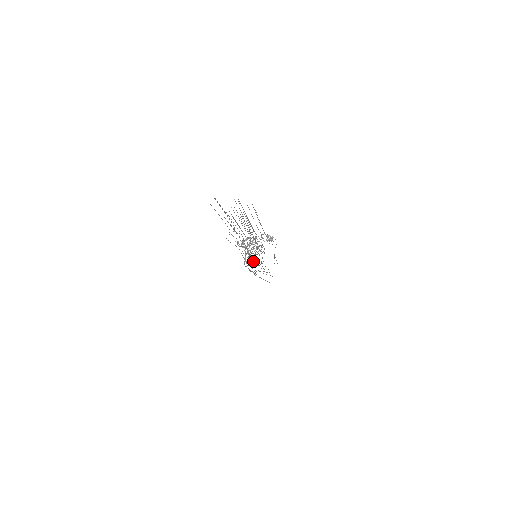
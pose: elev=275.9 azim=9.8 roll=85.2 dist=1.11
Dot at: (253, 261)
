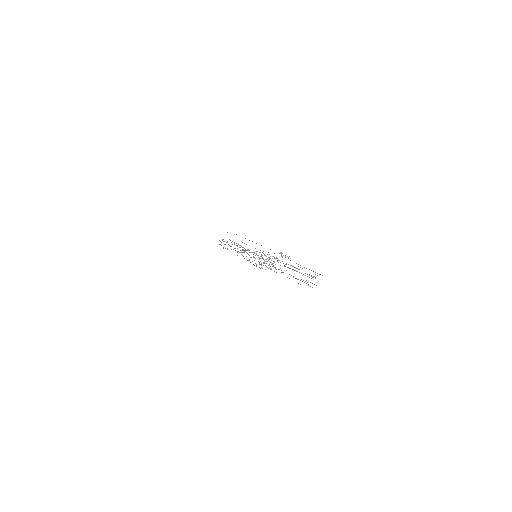
Dot at: occluded
